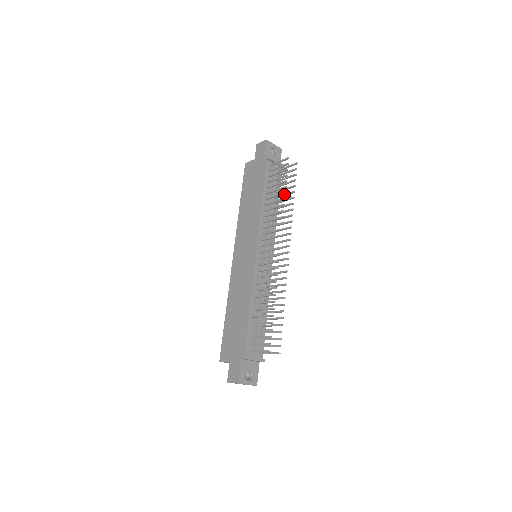
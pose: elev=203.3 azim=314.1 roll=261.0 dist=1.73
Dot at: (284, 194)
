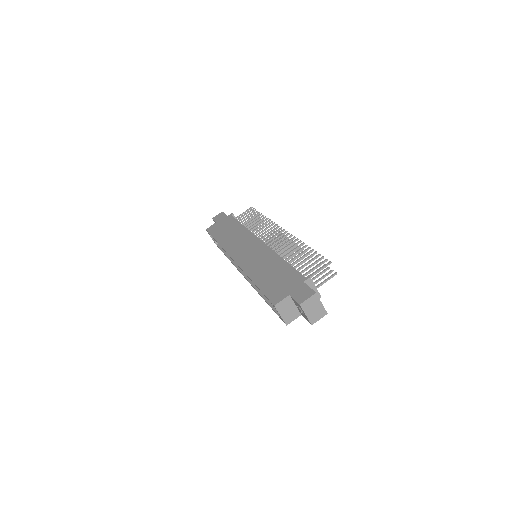
Dot at: occluded
